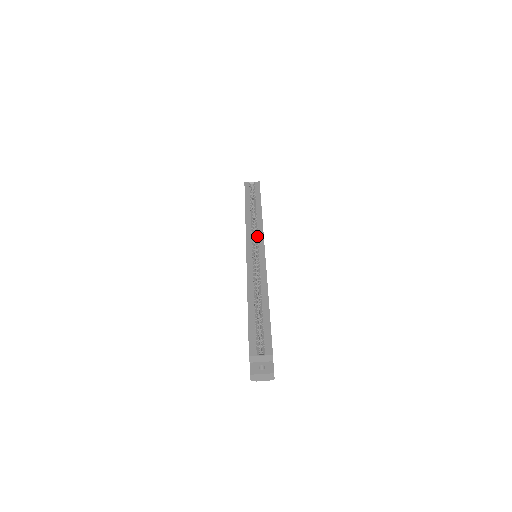
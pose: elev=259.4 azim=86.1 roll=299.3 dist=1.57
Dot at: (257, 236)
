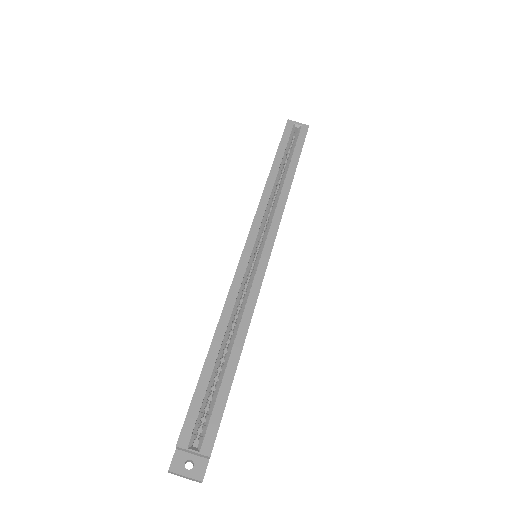
Dot at: (269, 226)
